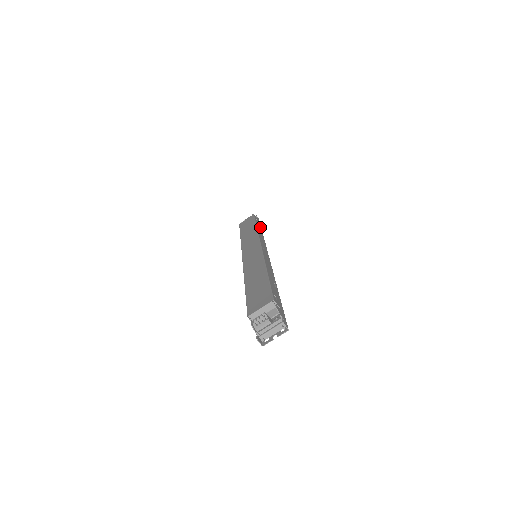
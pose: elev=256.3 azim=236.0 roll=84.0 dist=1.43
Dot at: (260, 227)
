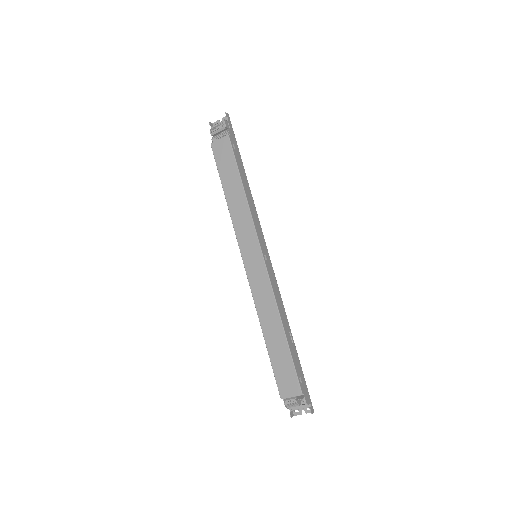
Dot at: (240, 158)
